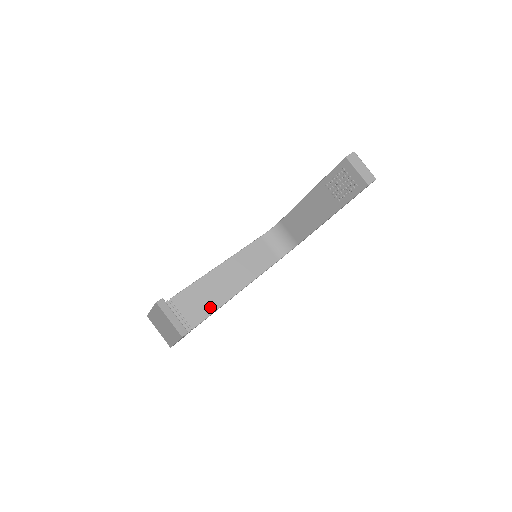
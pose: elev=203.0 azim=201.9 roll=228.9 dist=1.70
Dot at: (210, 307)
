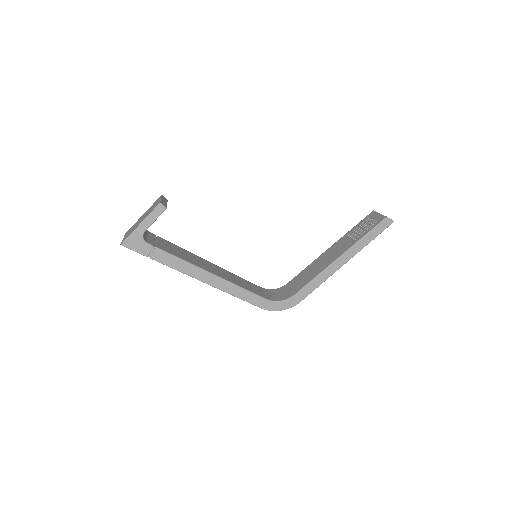
Dot at: (183, 258)
